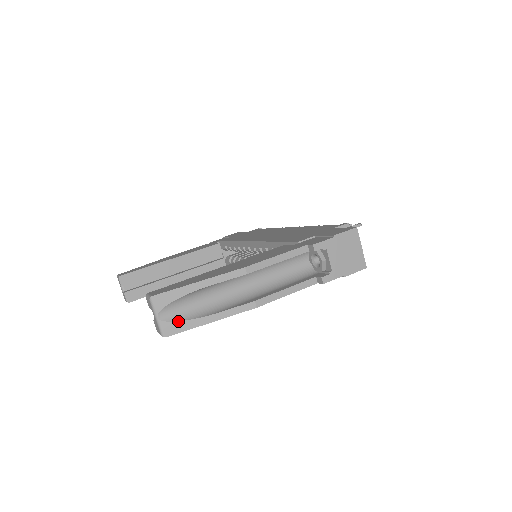
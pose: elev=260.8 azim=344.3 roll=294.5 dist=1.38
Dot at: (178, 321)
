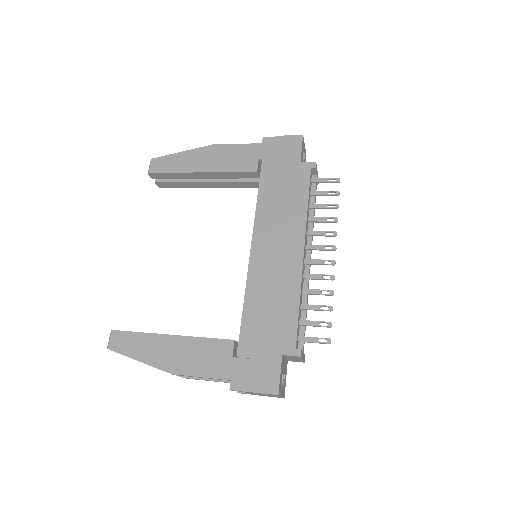
Dot at: occluded
